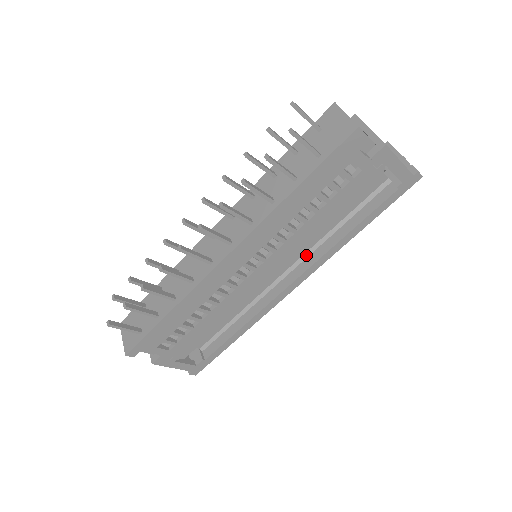
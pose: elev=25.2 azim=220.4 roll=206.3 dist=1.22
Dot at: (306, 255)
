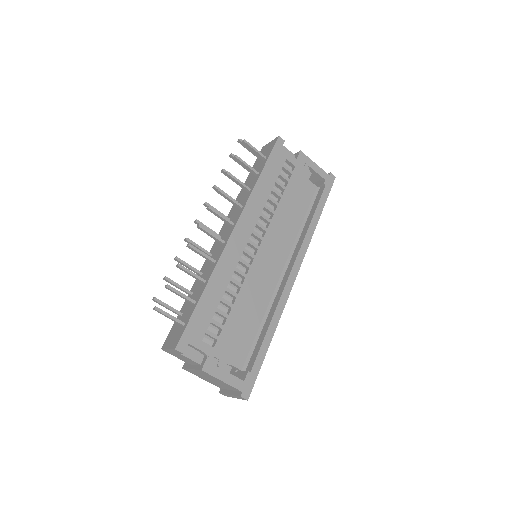
Dot at: (292, 251)
